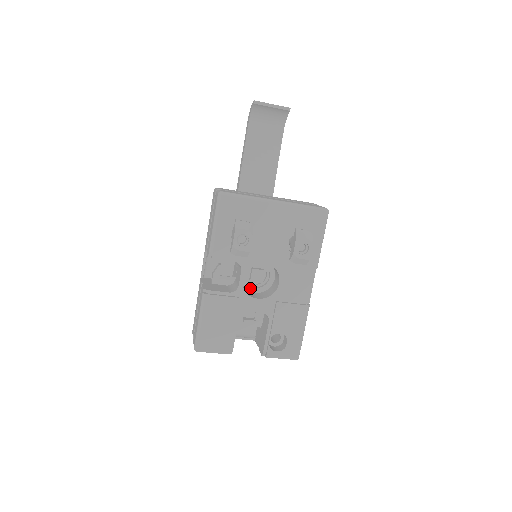
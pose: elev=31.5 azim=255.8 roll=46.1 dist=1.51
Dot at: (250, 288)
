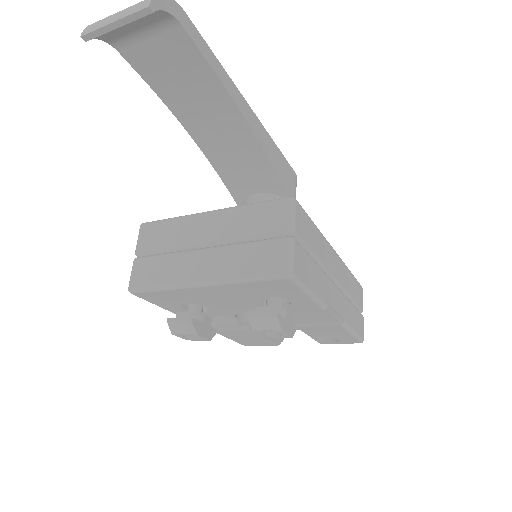
Dot at: occluded
